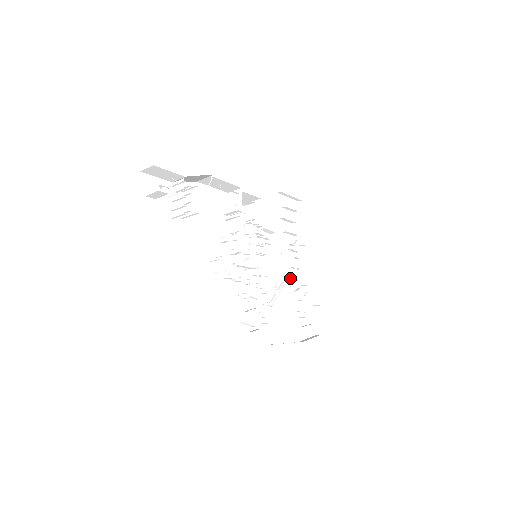
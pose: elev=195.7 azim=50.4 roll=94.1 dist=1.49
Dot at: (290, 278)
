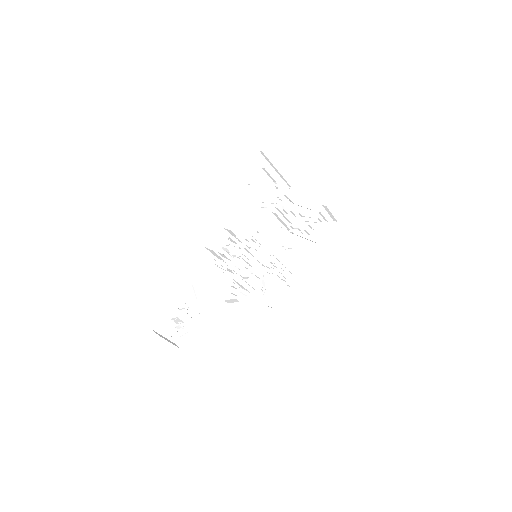
Dot at: (290, 226)
